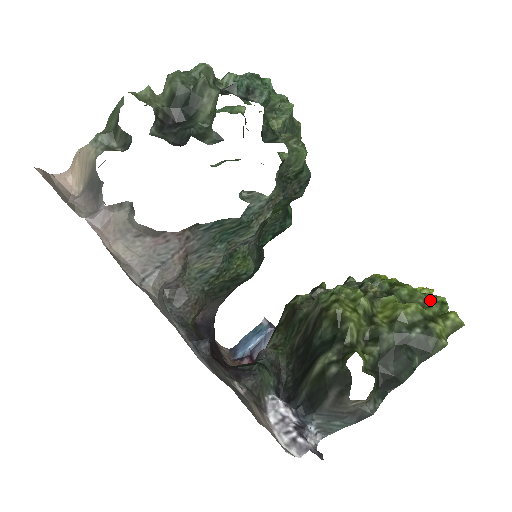
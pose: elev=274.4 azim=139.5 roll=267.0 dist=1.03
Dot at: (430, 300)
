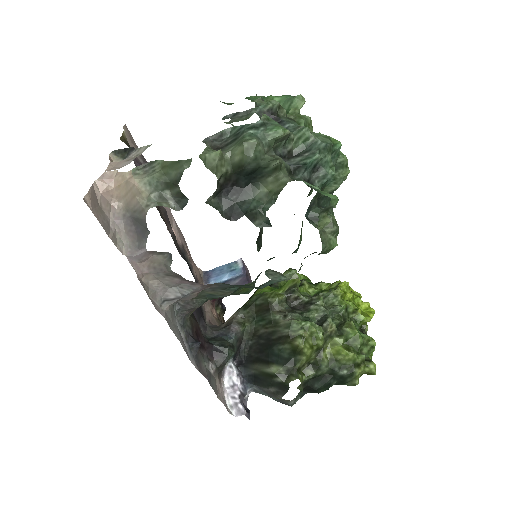
Dot at: (365, 343)
